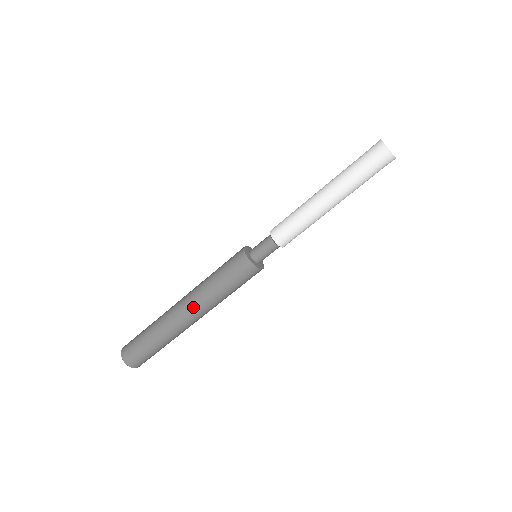
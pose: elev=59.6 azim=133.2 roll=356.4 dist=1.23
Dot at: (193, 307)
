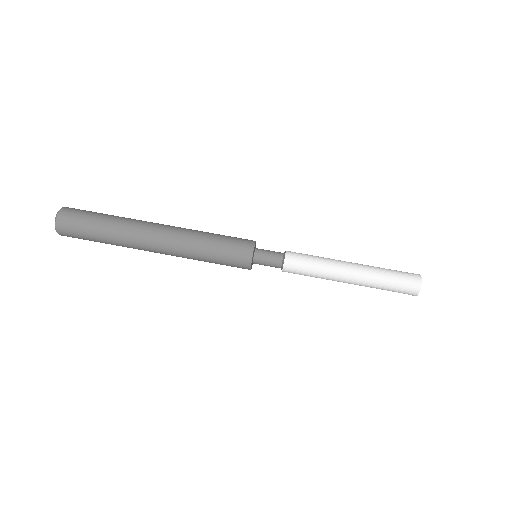
Dot at: (170, 237)
